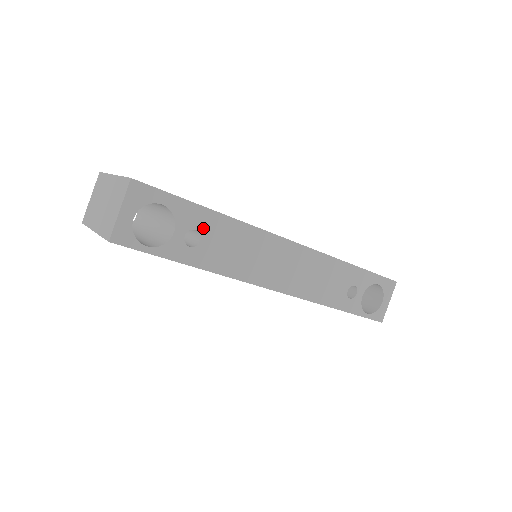
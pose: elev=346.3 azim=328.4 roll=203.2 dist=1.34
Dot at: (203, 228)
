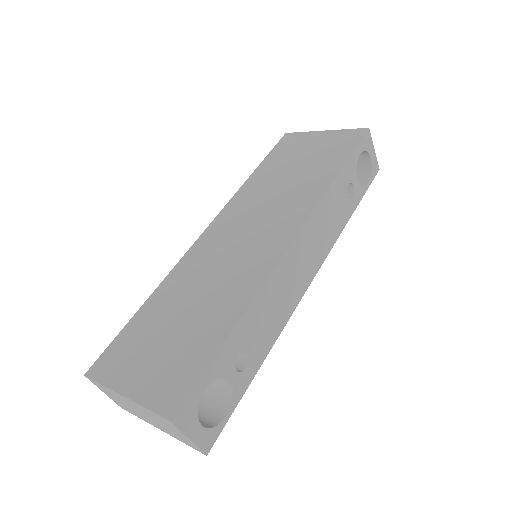
Dot at: (240, 347)
